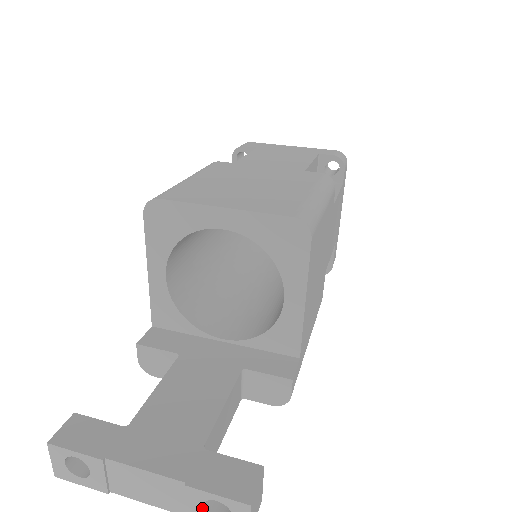
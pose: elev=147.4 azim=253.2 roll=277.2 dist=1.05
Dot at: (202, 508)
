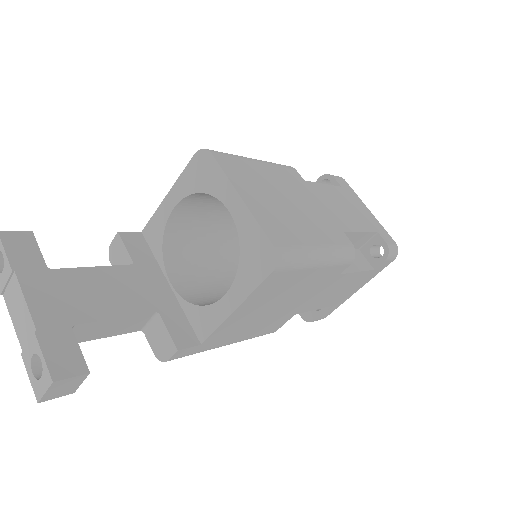
Dot at: (32, 356)
